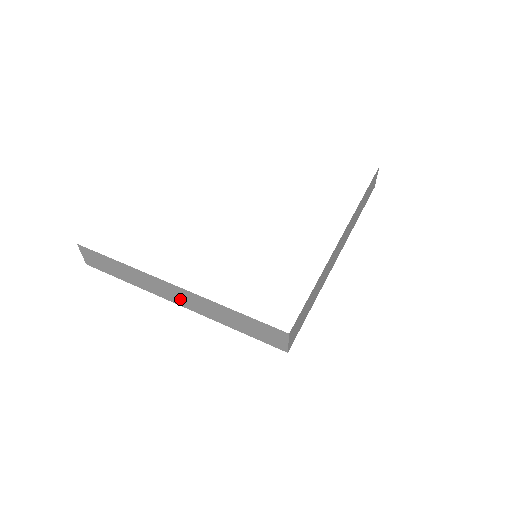
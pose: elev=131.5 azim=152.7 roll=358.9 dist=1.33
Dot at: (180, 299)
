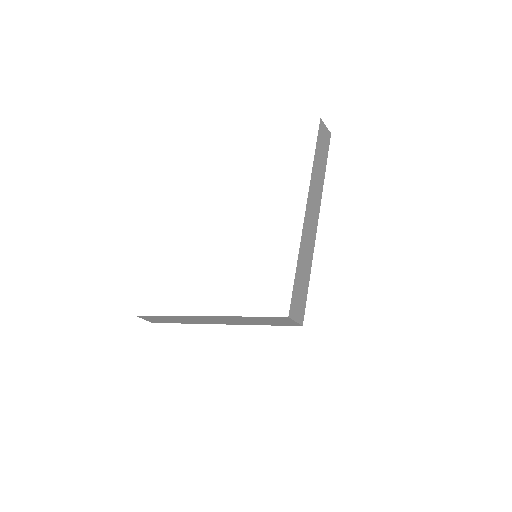
Dot at: (215, 321)
